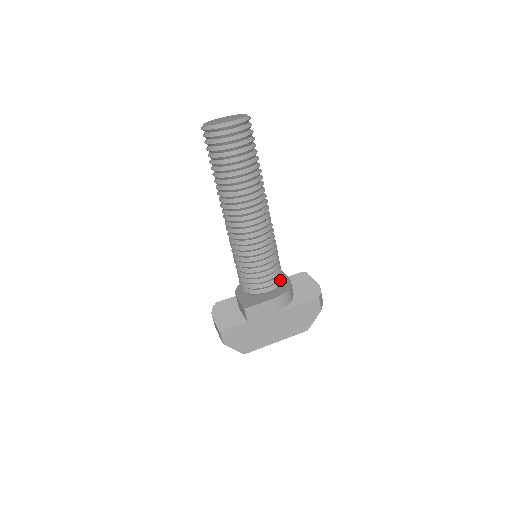
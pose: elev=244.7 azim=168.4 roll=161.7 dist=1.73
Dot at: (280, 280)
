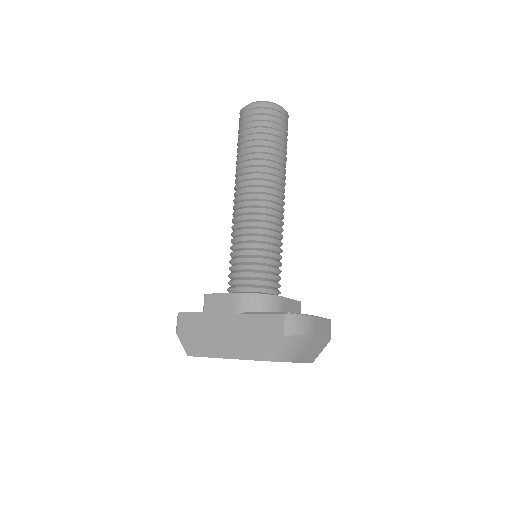
Dot at: (262, 286)
